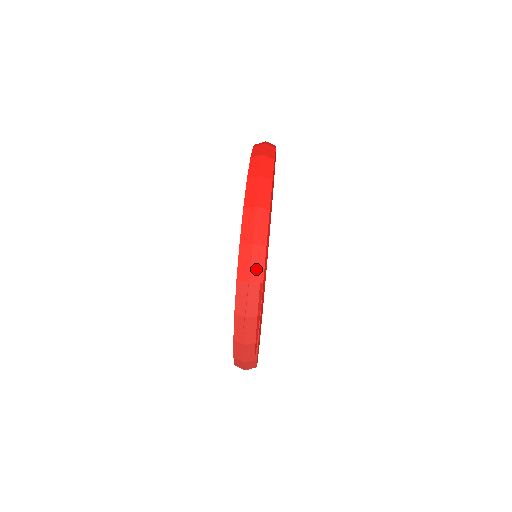
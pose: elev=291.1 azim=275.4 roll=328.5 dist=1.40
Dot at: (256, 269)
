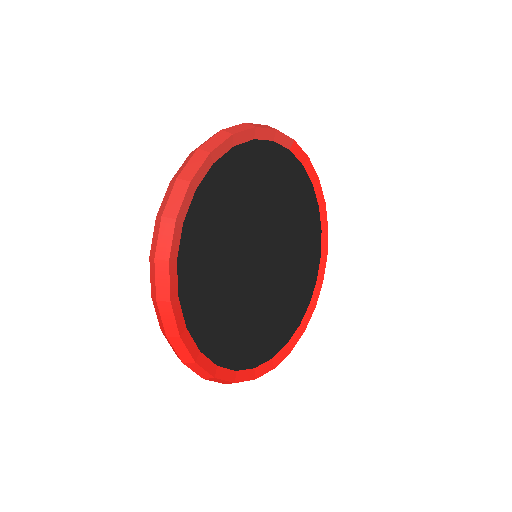
Dot at: occluded
